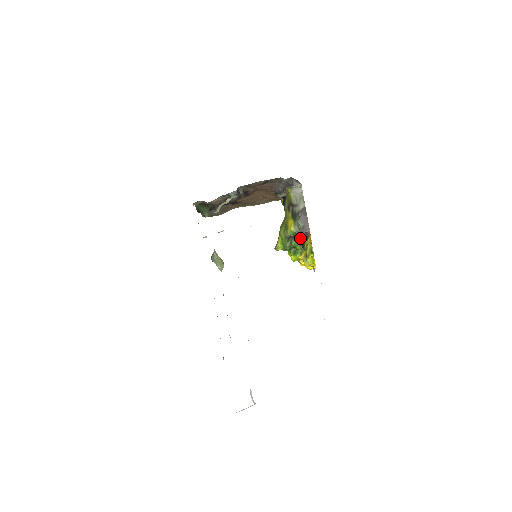
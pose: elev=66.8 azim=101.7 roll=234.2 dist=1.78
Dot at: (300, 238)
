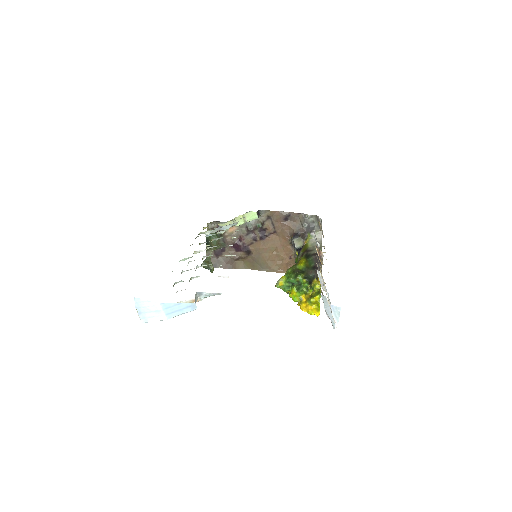
Dot at: (309, 274)
